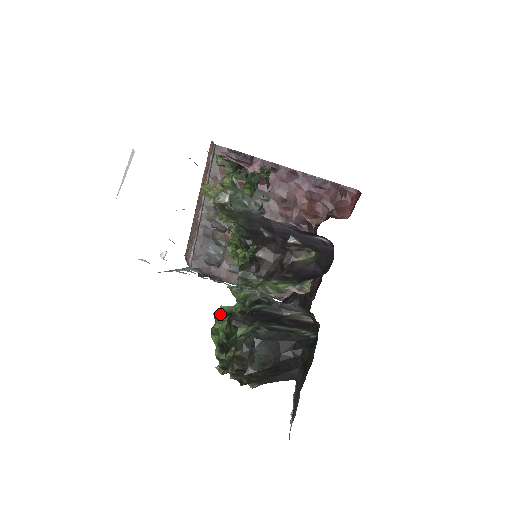
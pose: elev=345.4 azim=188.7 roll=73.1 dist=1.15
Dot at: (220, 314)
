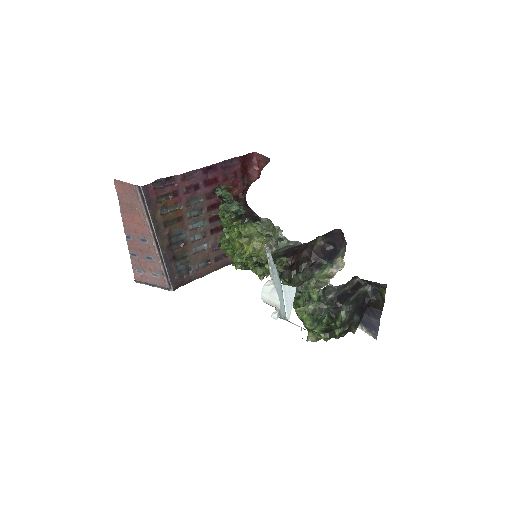
Dot at: (305, 315)
